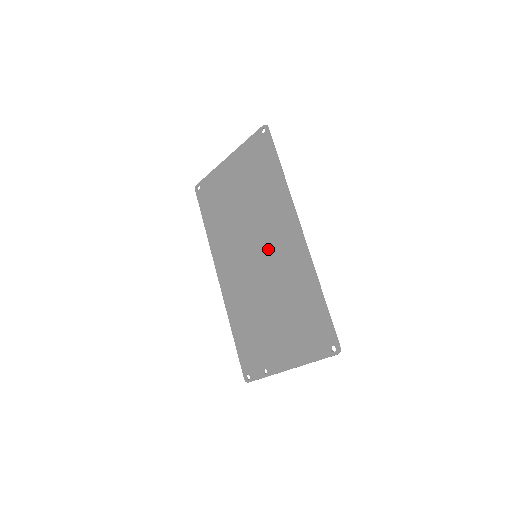
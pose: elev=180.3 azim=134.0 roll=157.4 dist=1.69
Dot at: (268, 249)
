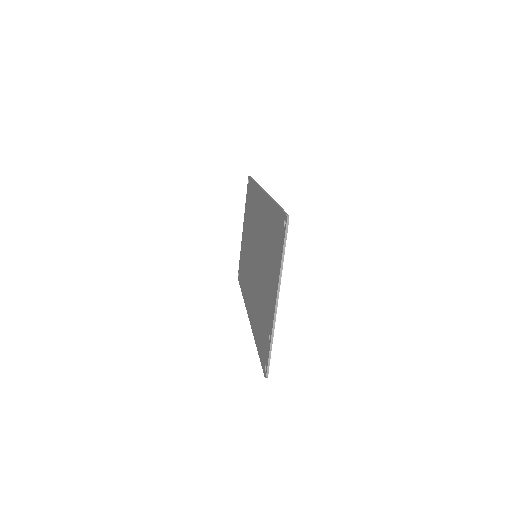
Dot at: (257, 237)
